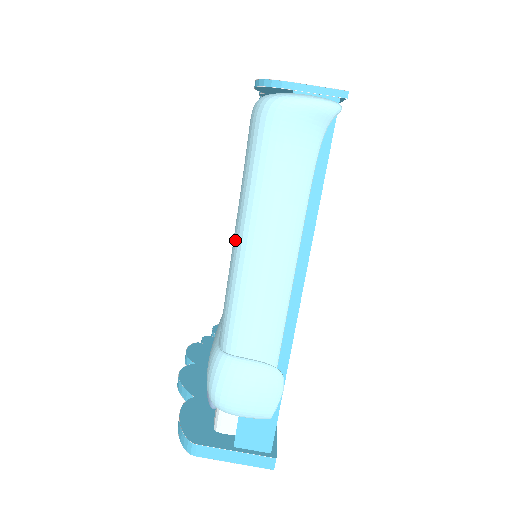
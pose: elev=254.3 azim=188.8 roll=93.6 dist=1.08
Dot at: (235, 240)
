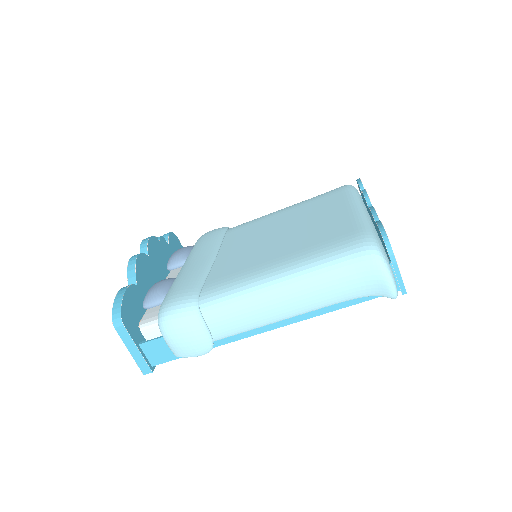
Dot at: (276, 274)
